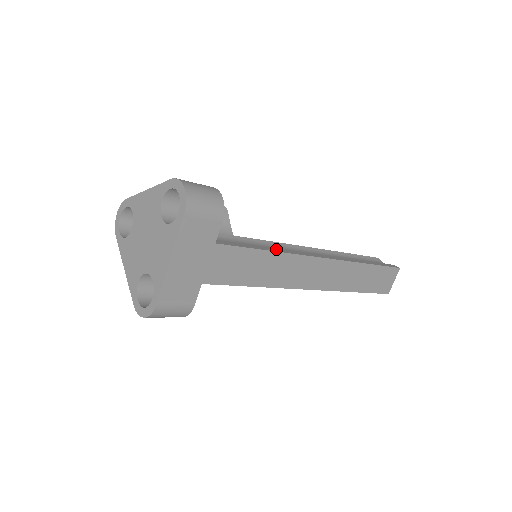
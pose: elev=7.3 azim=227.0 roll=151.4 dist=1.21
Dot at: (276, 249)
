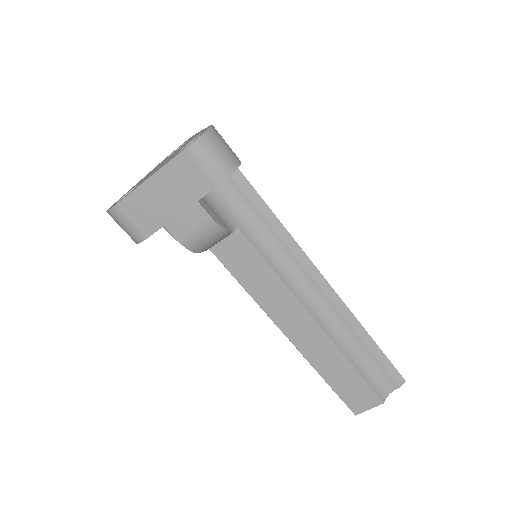
Dot at: occluded
